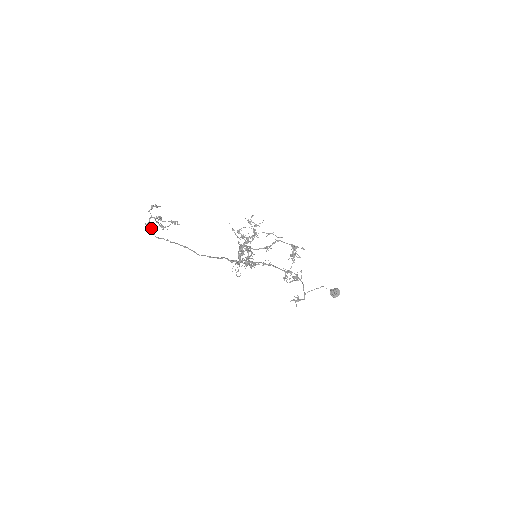
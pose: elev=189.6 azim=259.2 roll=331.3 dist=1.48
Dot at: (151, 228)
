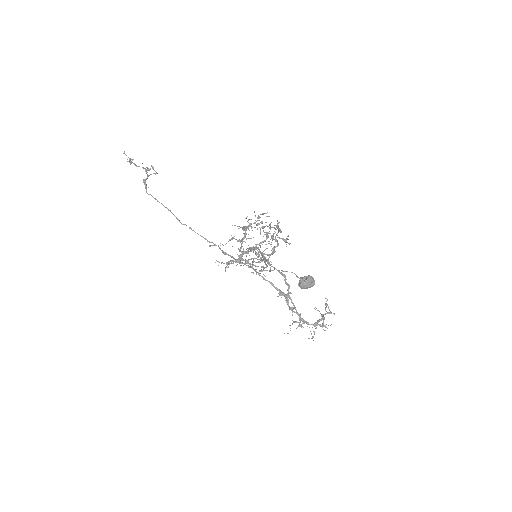
Dot at: occluded
